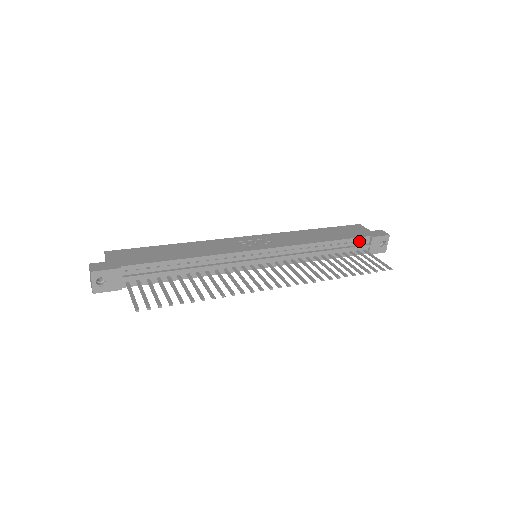
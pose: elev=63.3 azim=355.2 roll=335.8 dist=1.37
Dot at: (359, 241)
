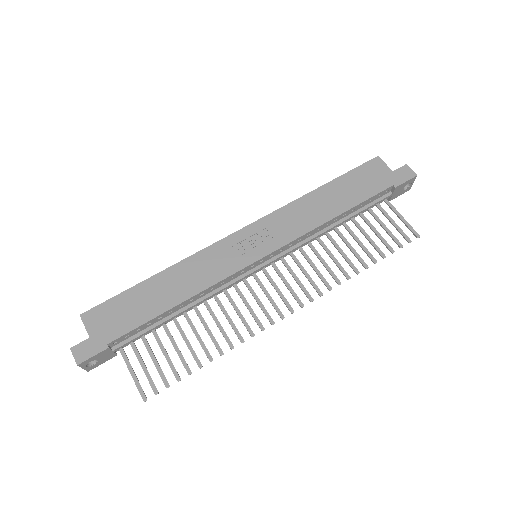
Dot at: (378, 194)
